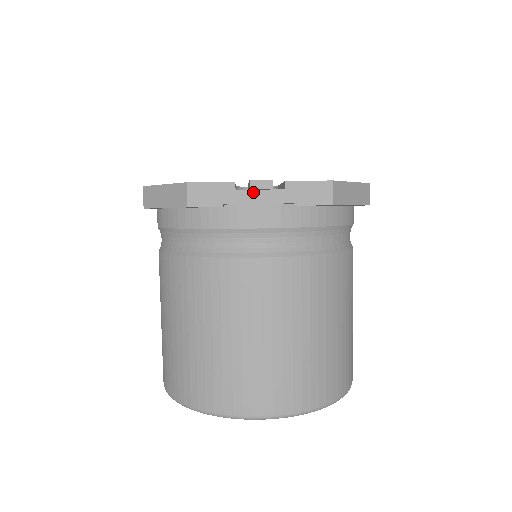
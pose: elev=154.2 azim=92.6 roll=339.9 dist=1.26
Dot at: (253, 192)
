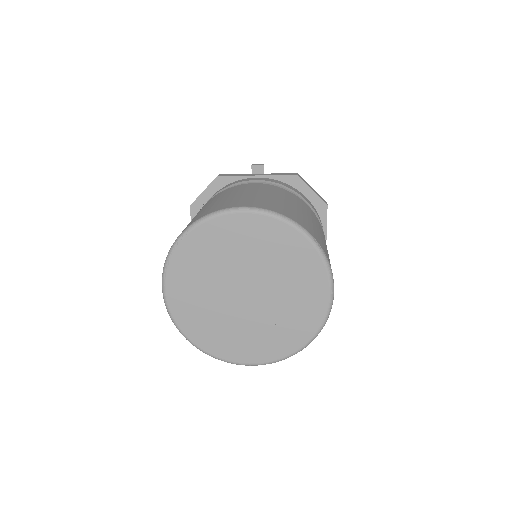
Dot at: (254, 174)
